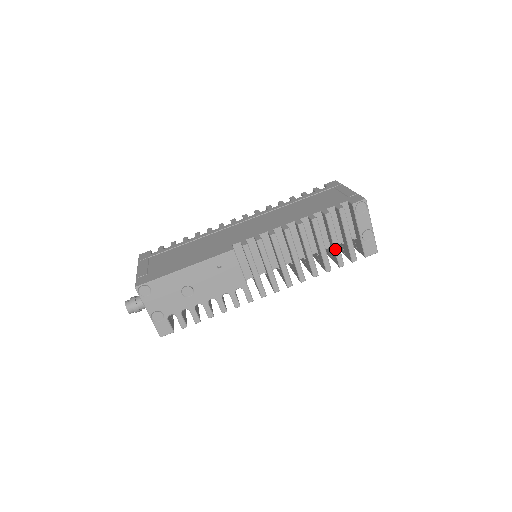
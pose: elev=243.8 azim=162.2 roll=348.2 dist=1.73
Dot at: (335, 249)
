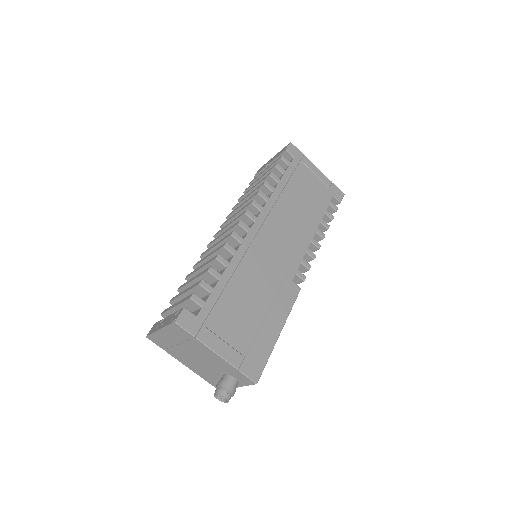
Dot at: occluded
